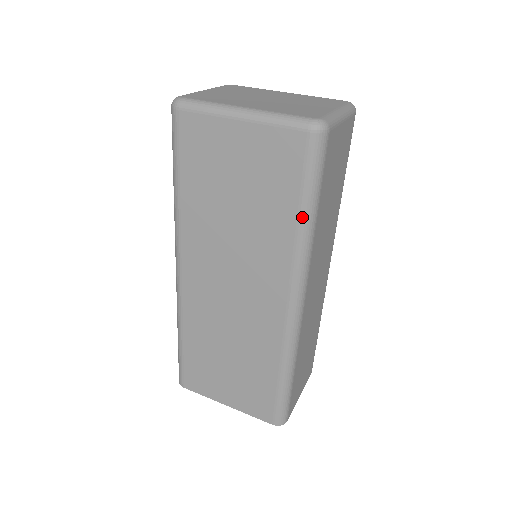
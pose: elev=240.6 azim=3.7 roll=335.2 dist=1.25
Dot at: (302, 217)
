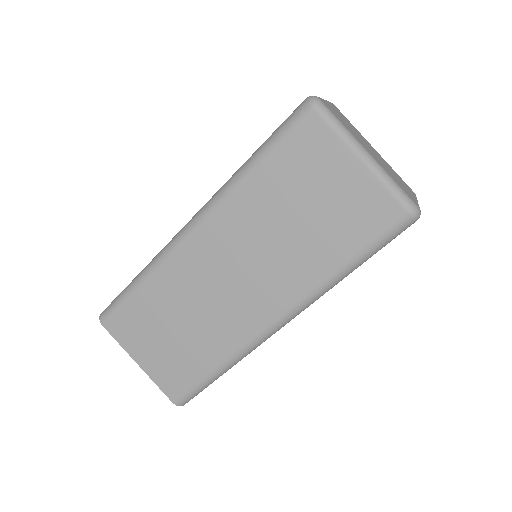
Dot at: (346, 266)
